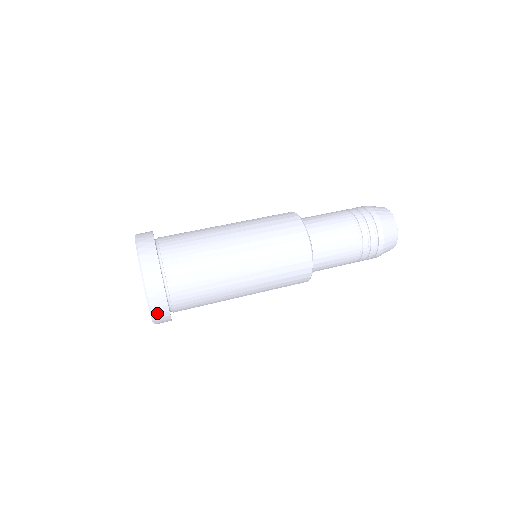
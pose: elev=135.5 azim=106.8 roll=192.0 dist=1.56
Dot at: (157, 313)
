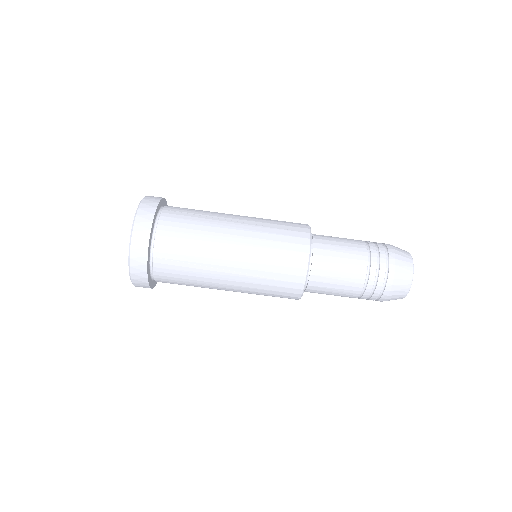
Dot at: occluded
